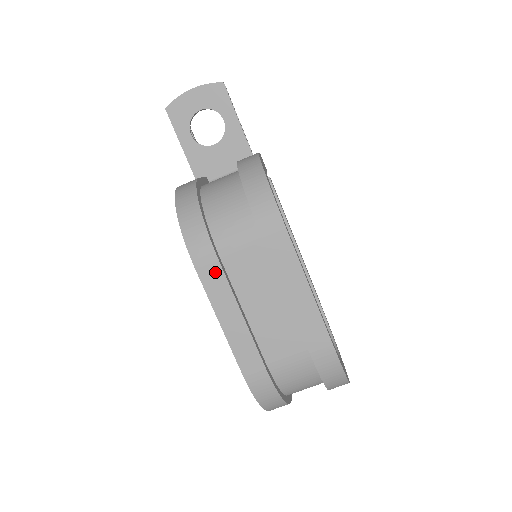
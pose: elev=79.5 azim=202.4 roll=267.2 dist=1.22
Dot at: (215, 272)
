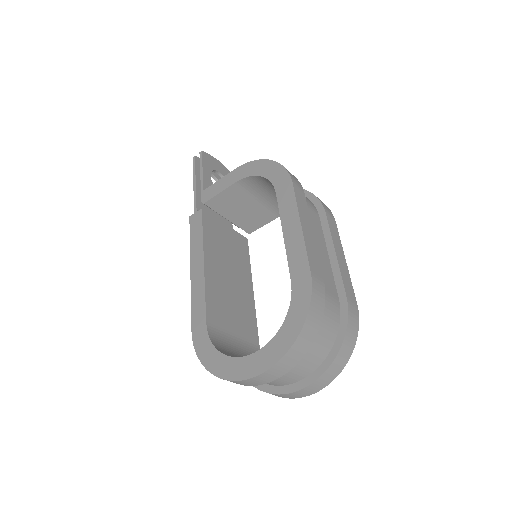
Dot at: (302, 198)
